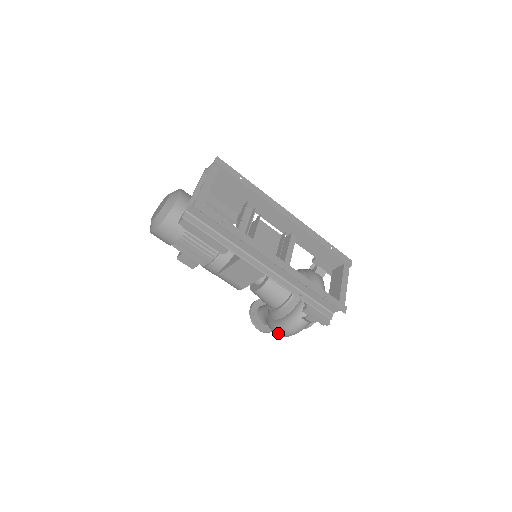
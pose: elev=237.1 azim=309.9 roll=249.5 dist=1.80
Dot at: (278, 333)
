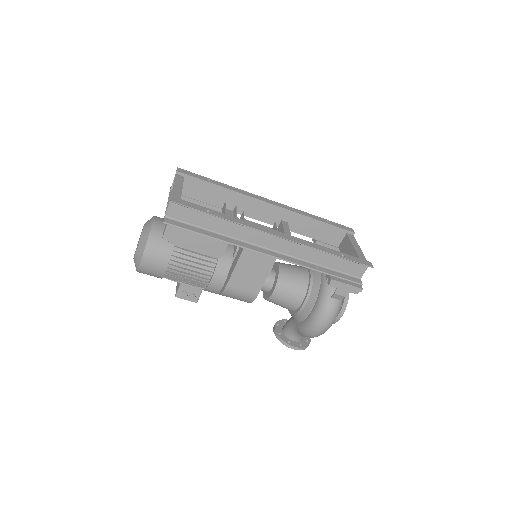
Dot at: (314, 331)
